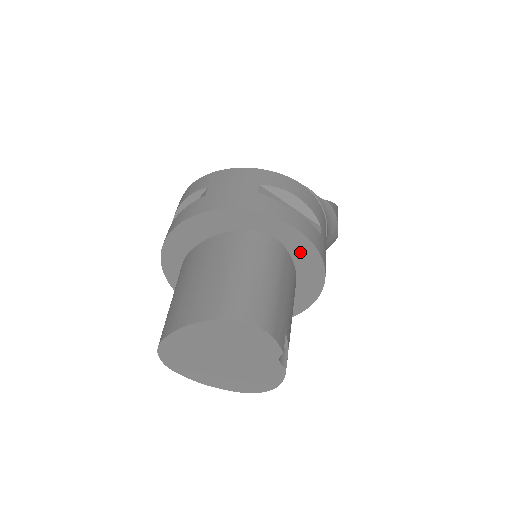
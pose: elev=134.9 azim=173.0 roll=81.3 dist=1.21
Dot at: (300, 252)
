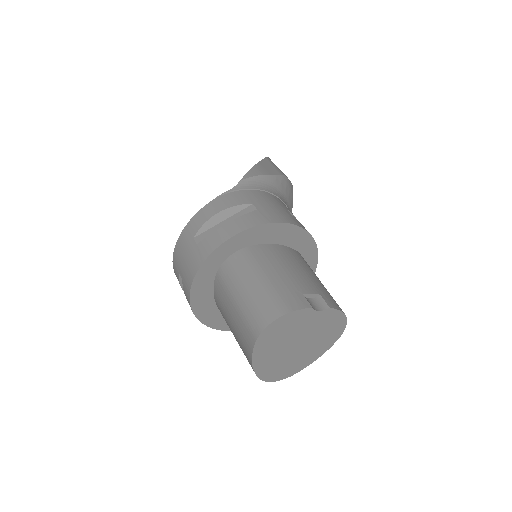
Dot at: (258, 237)
